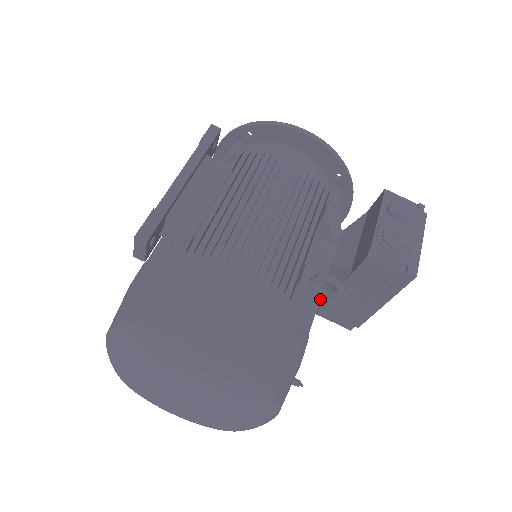
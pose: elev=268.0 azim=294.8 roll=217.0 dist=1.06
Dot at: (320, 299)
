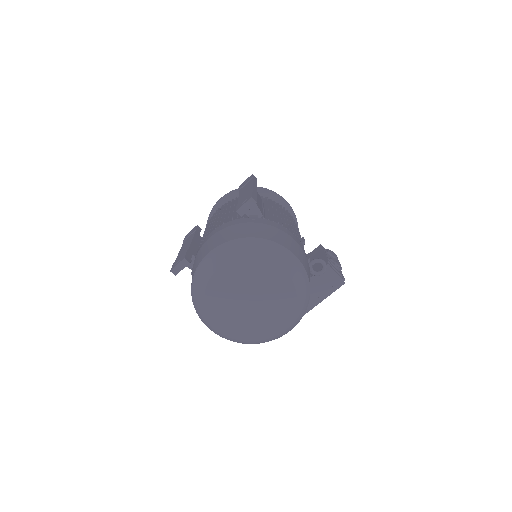
Dot at: occluded
